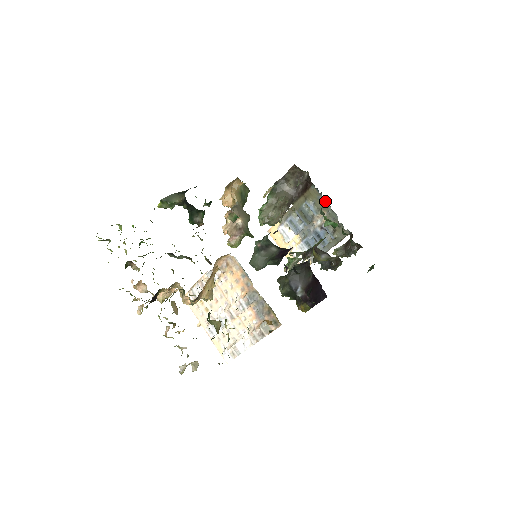
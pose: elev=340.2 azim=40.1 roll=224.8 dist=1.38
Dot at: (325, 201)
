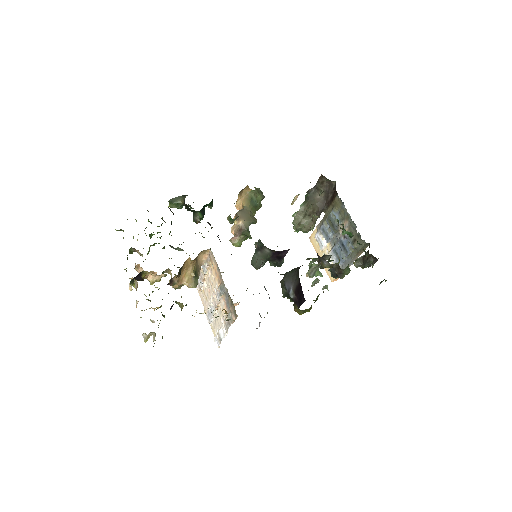
Dot at: (346, 210)
